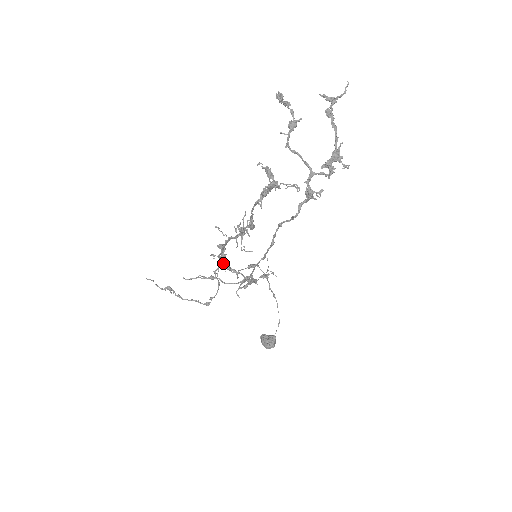
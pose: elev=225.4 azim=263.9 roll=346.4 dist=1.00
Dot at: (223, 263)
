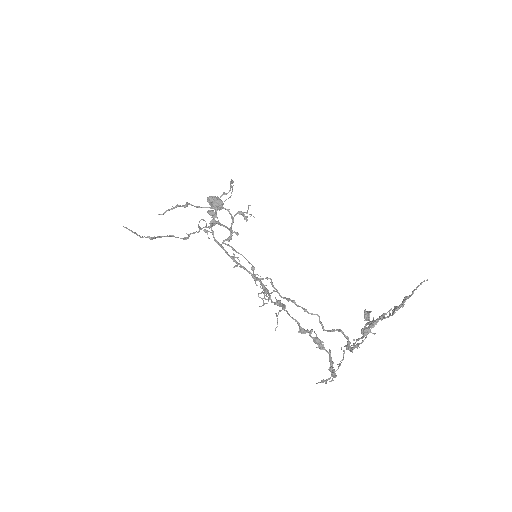
Dot at: occluded
